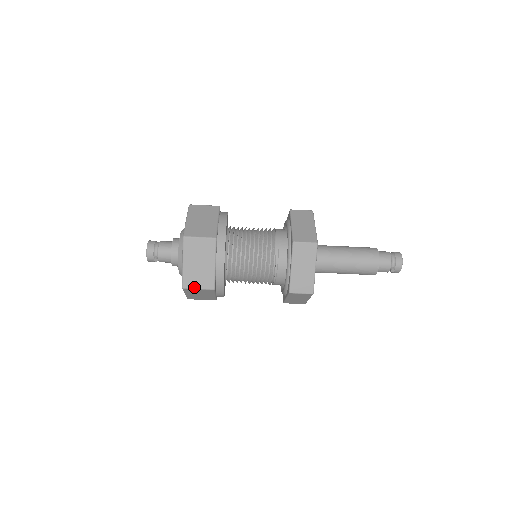
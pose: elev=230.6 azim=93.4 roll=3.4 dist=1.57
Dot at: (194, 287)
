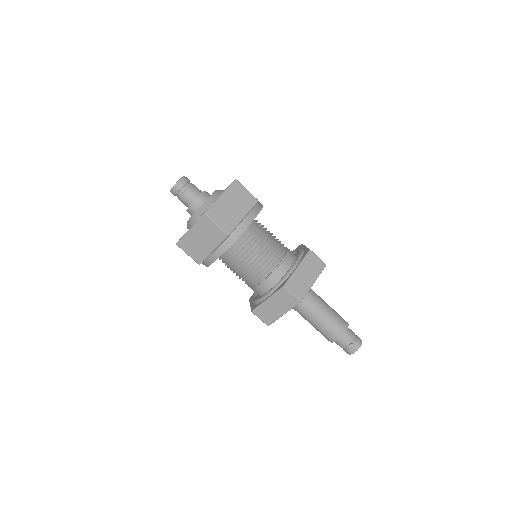
Dot at: (215, 220)
